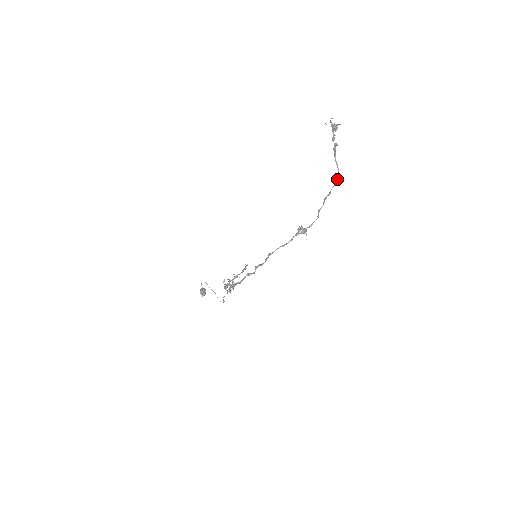
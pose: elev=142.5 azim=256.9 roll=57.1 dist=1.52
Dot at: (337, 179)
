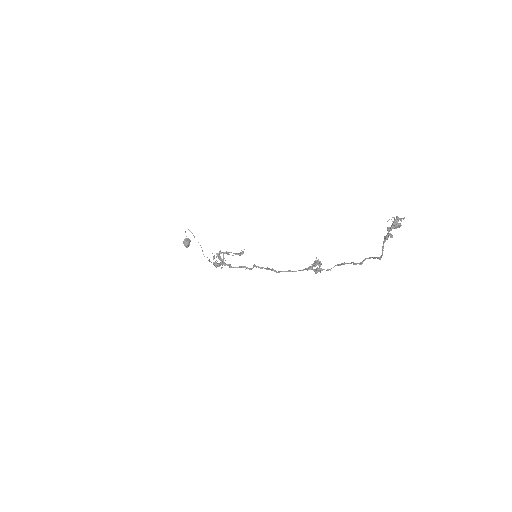
Dot at: (377, 257)
